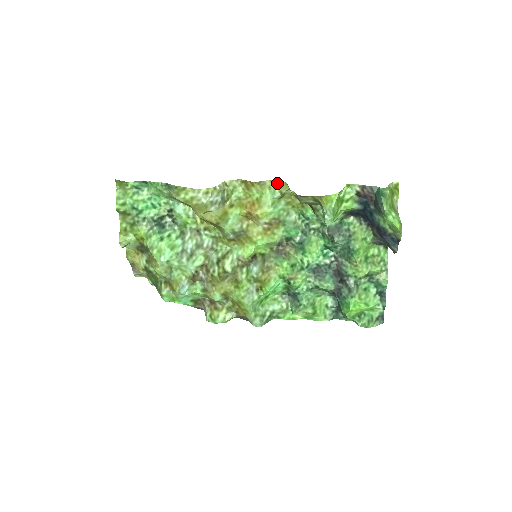
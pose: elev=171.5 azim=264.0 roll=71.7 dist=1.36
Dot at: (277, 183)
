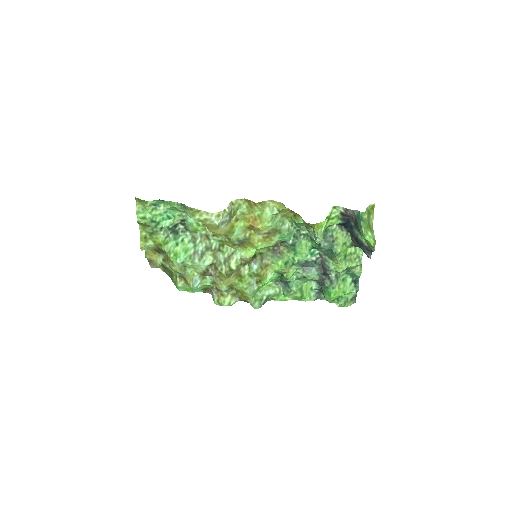
Dot at: (275, 203)
